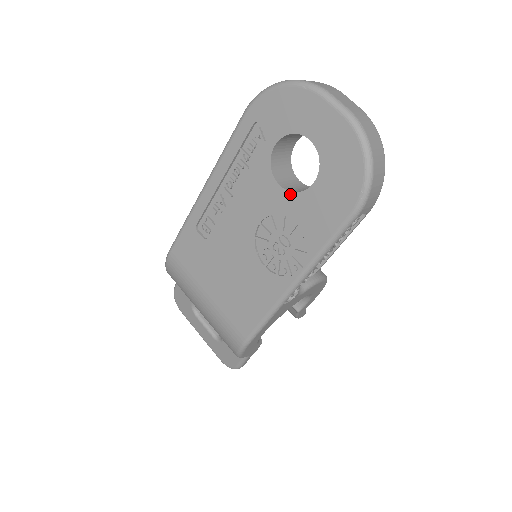
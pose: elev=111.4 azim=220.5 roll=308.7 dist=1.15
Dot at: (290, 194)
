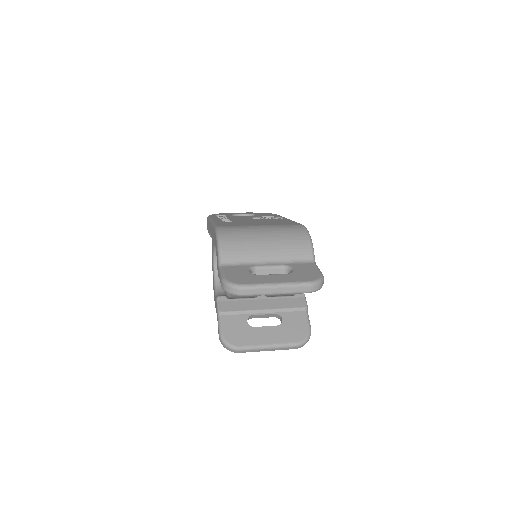
Dot at: occluded
